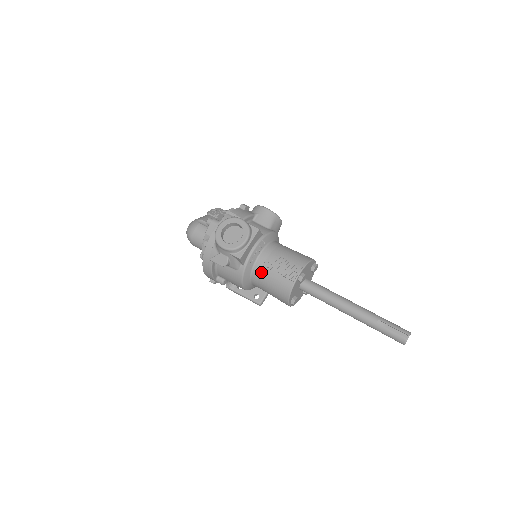
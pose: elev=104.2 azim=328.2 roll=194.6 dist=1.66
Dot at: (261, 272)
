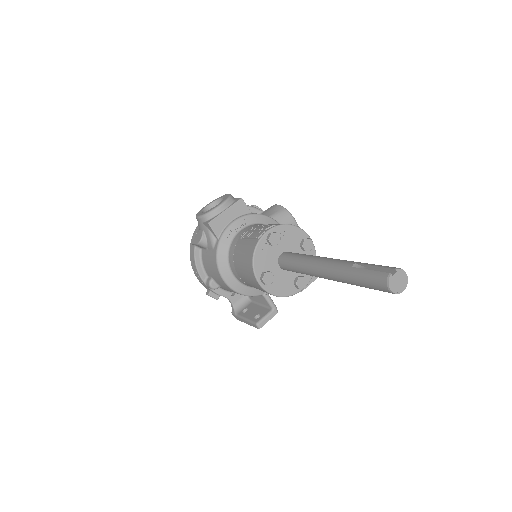
Dot at: (235, 246)
